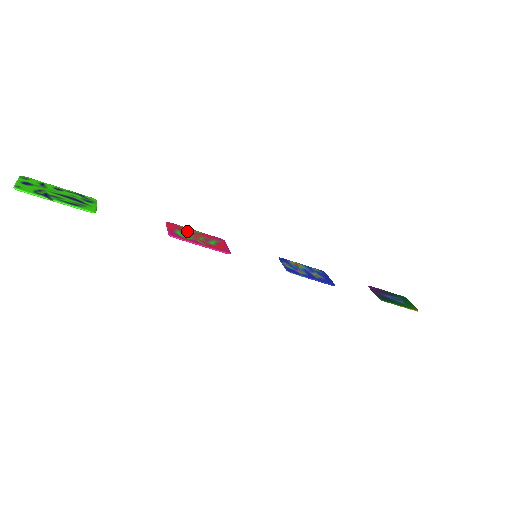
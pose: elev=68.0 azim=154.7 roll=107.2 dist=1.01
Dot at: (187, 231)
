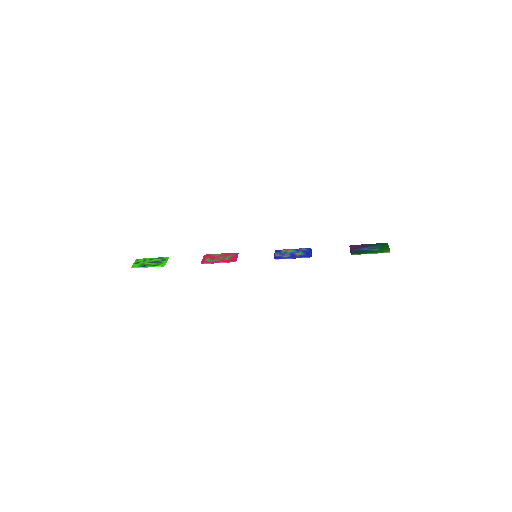
Dot at: (214, 256)
